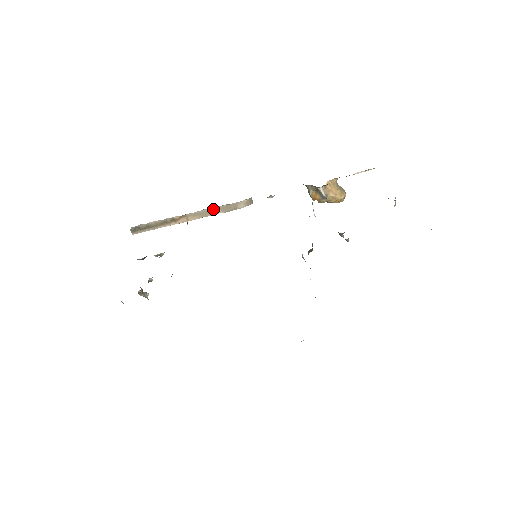
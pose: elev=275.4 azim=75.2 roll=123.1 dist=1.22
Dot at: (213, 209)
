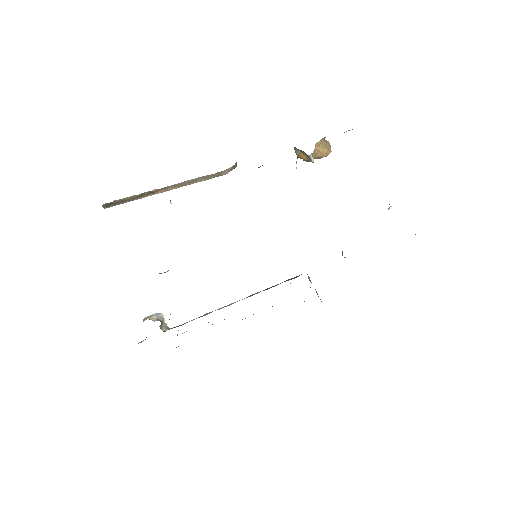
Dot at: (195, 179)
